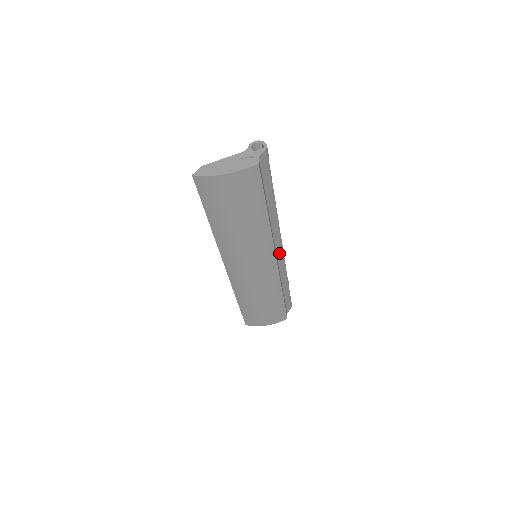
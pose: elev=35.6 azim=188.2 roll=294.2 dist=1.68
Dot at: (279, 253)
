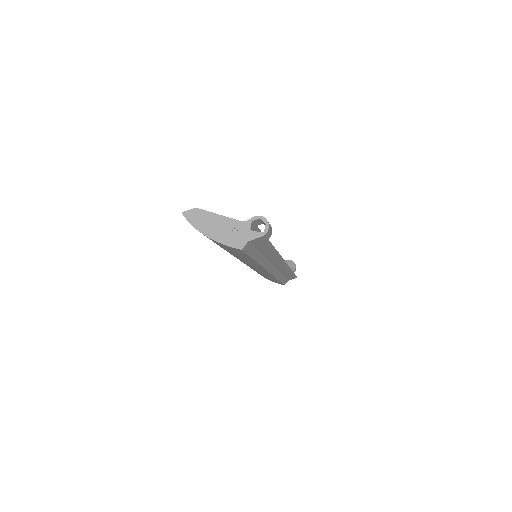
Dot at: (280, 265)
